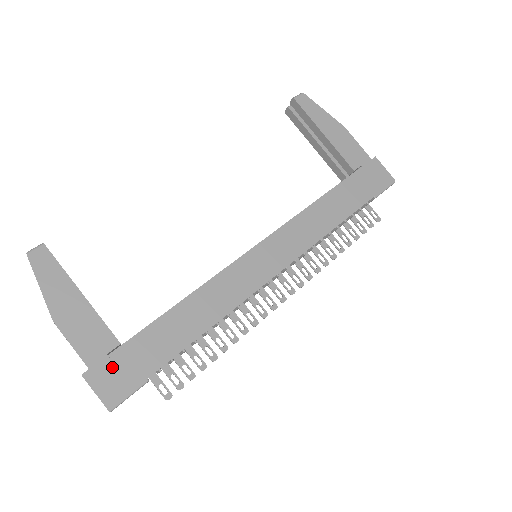
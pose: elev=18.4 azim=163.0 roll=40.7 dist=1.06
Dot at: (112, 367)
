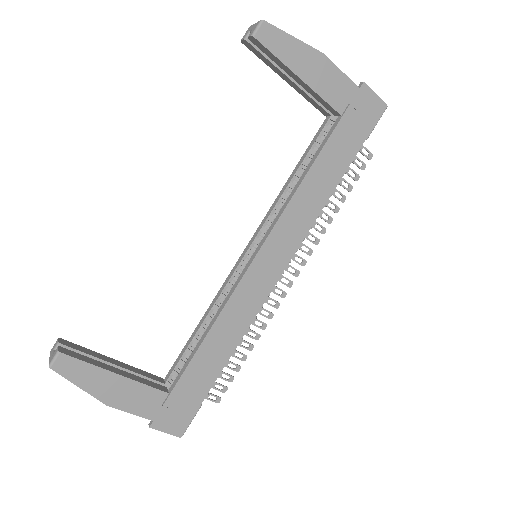
Dot at: (170, 411)
